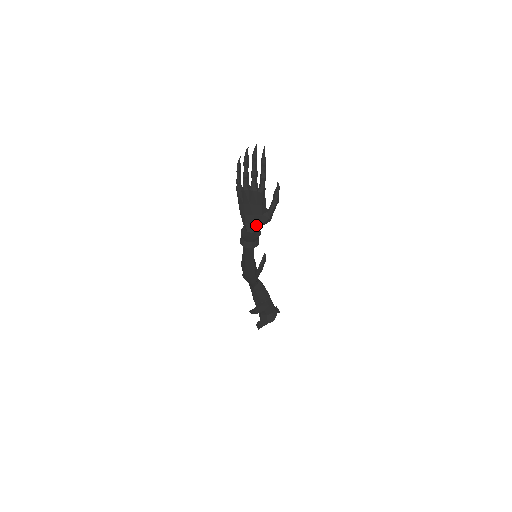
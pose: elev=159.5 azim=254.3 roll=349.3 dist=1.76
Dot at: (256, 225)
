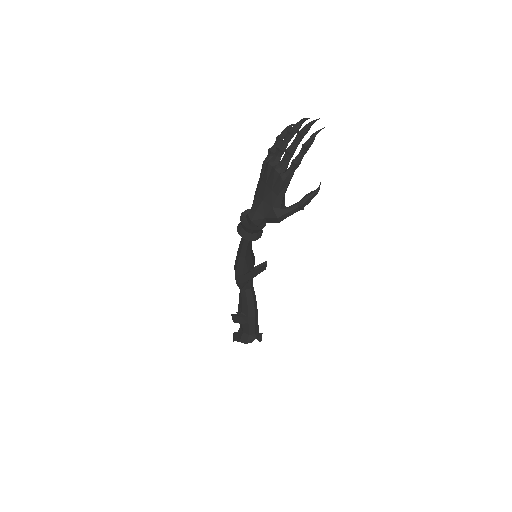
Dot at: (260, 215)
